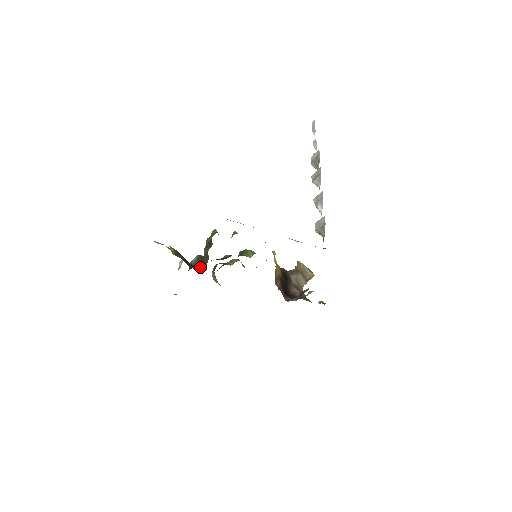
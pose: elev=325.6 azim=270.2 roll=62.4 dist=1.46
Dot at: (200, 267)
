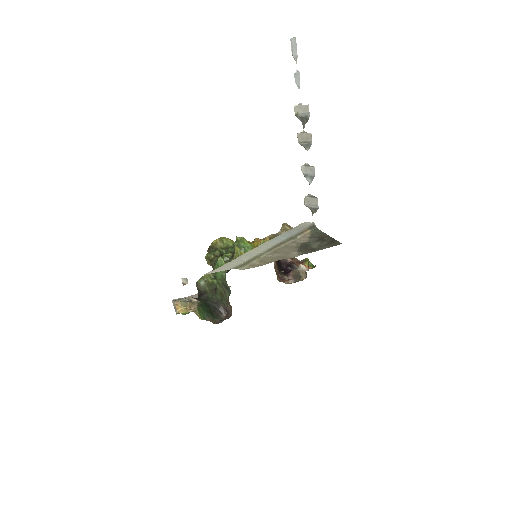
Dot at: (221, 309)
